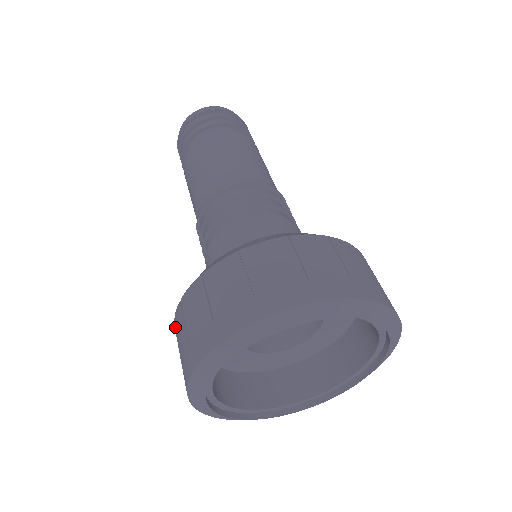
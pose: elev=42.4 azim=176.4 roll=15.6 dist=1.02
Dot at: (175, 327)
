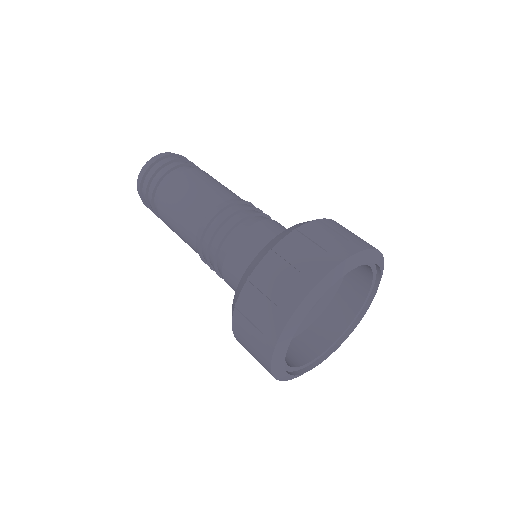
Dot at: occluded
